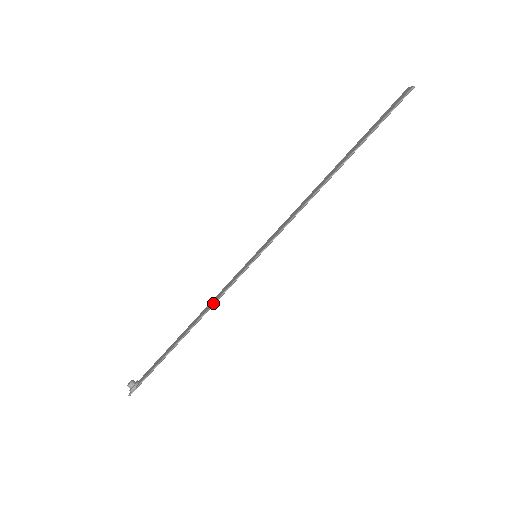
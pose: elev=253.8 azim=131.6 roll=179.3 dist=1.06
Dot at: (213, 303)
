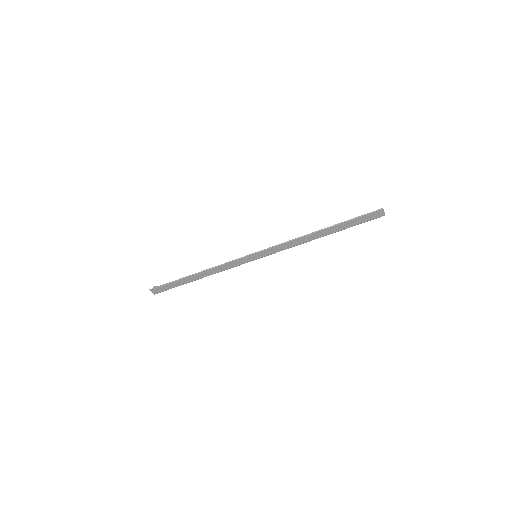
Dot at: (219, 265)
